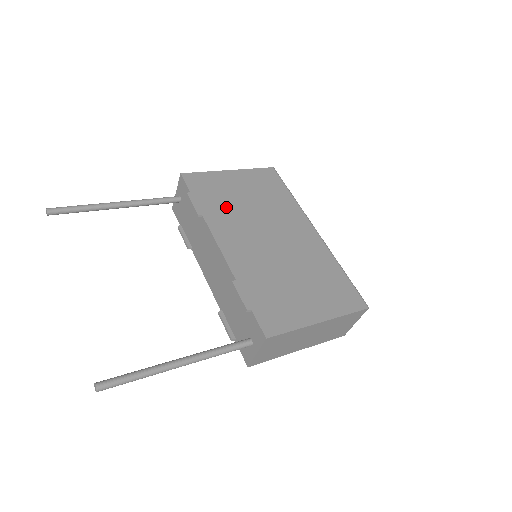
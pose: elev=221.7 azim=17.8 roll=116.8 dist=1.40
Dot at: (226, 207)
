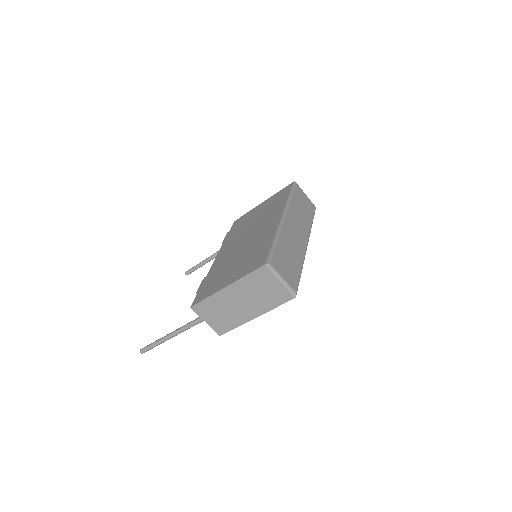
Dot at: (239, 230)
